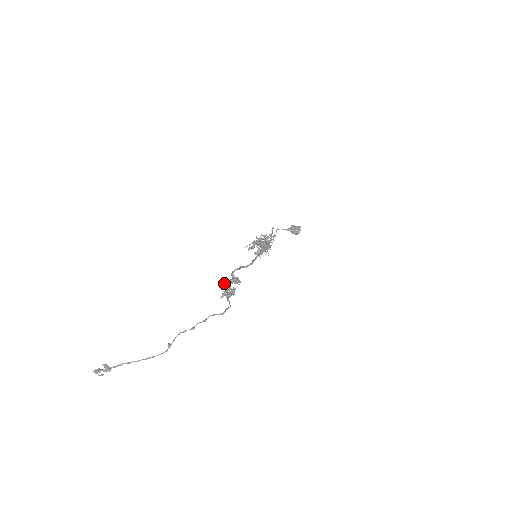
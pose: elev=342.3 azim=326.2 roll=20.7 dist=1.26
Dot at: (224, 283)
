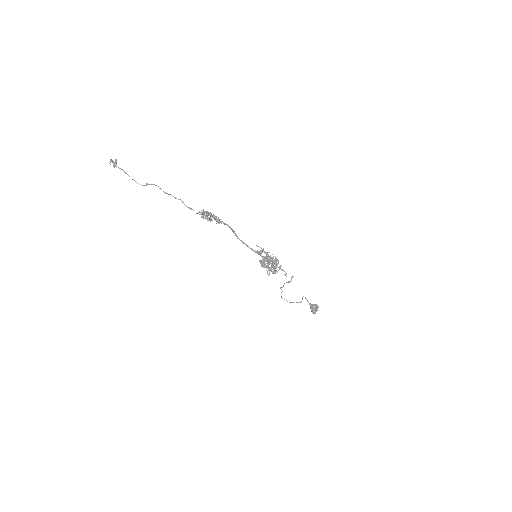
Dot at: (211, 214)
